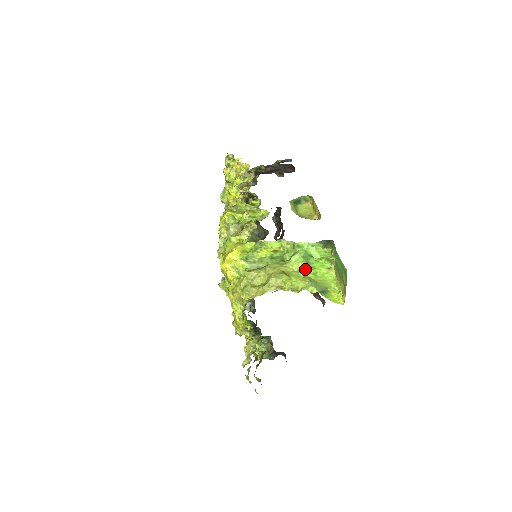
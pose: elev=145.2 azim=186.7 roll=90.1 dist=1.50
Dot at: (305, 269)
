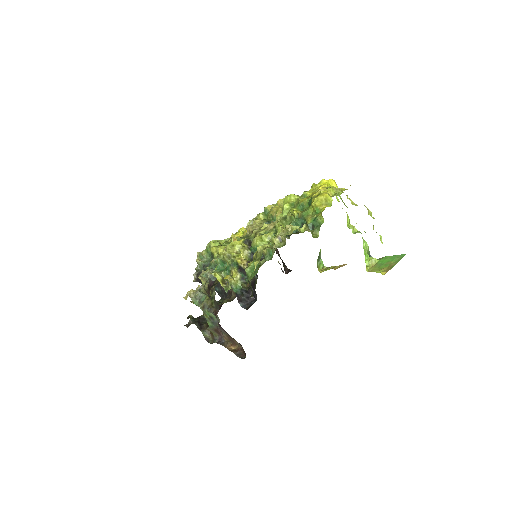
Dot at: occluded
